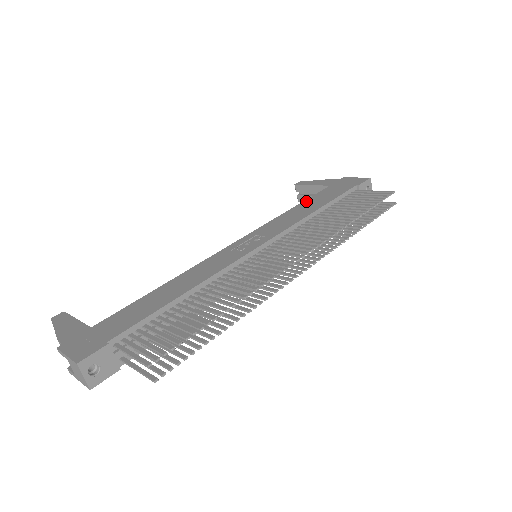
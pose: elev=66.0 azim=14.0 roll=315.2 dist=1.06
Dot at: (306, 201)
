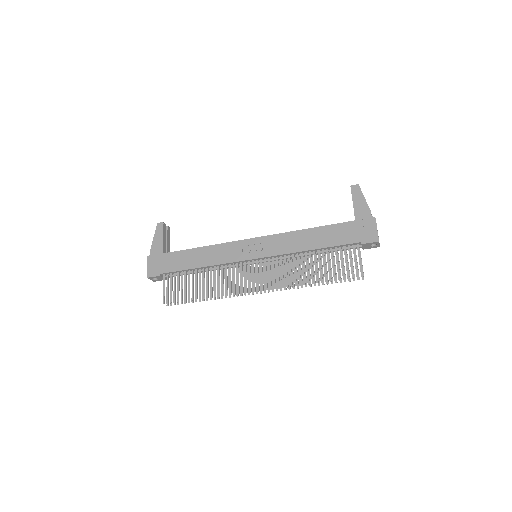
Dot at: (321, 229)
